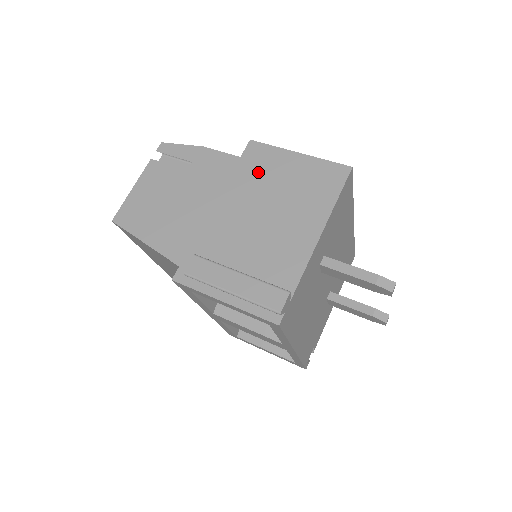
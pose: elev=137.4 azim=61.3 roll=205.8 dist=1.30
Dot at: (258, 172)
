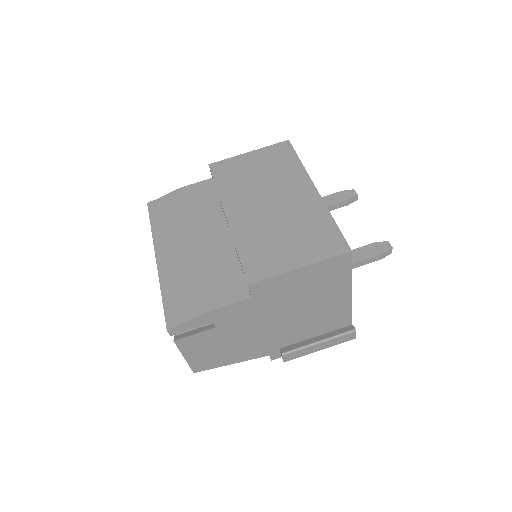
Dot at: (277, 296)
